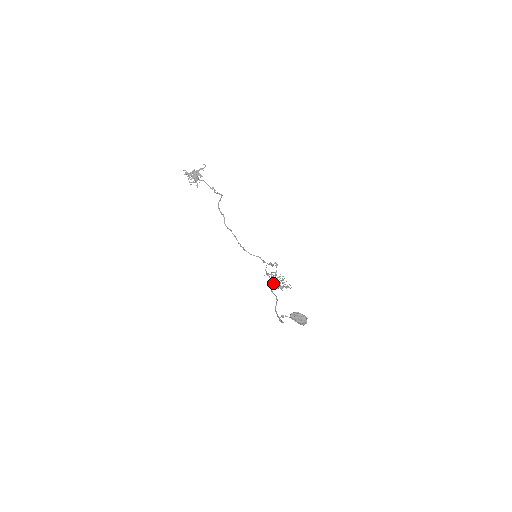
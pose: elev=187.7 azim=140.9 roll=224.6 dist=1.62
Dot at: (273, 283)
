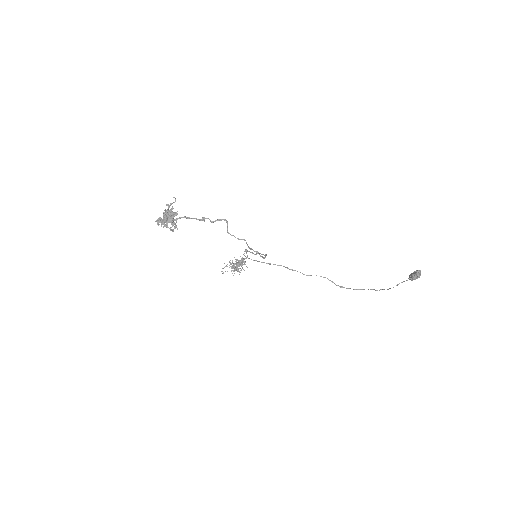
Dot at: (235, 269)
